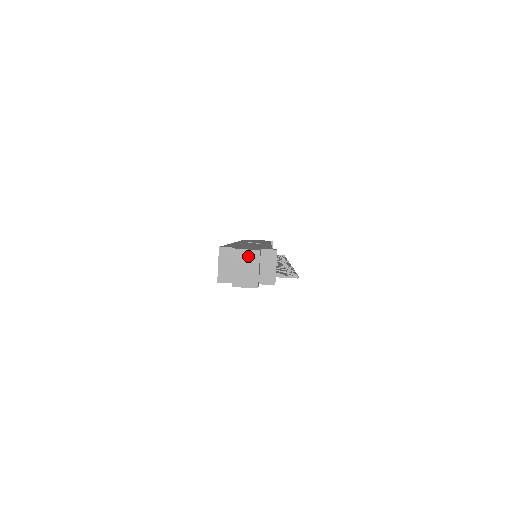
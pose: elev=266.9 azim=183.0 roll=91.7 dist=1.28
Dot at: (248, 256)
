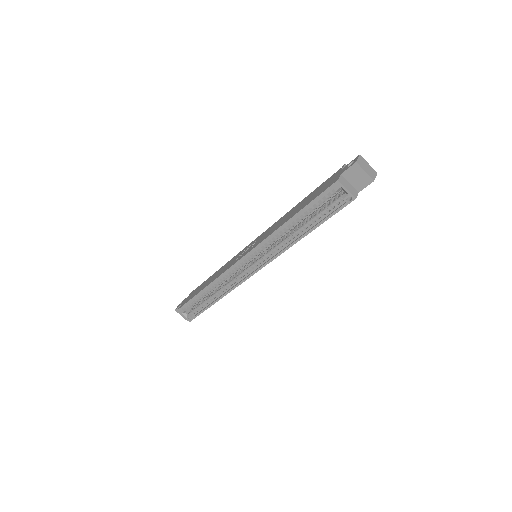
Dot at: (361, 161)
